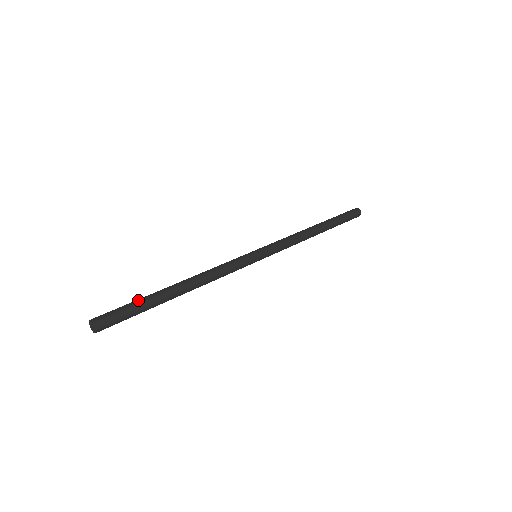
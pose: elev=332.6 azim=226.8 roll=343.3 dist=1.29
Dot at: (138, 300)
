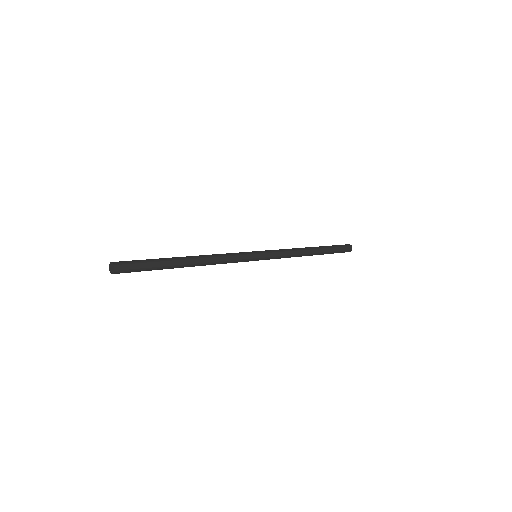
Dot at: (151, 259)
